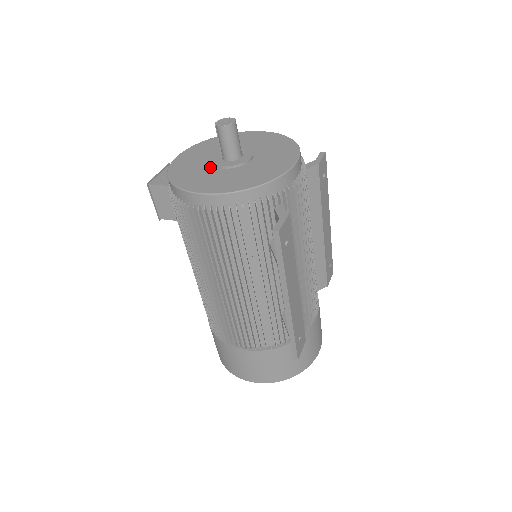
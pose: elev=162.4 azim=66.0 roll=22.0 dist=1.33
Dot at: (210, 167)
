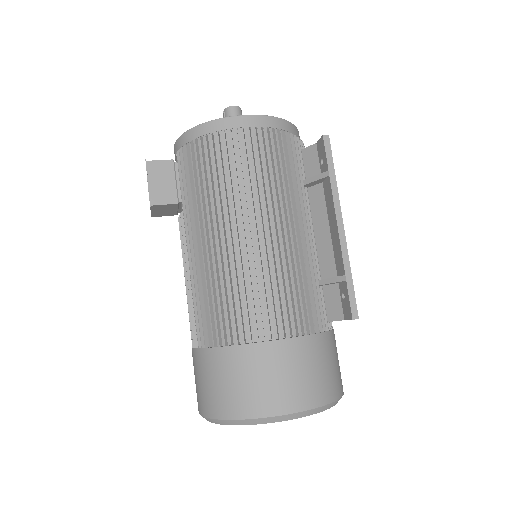
Dot at: occluded
